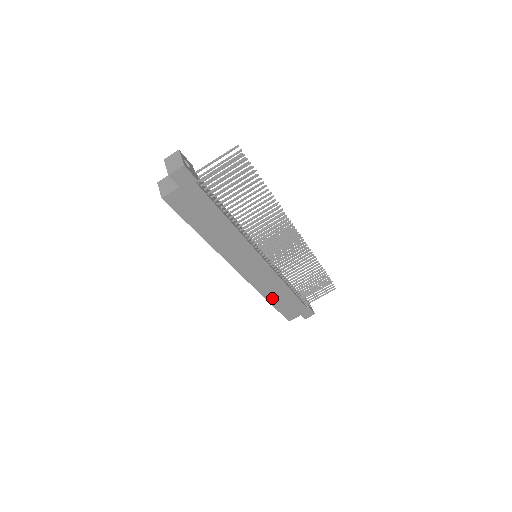
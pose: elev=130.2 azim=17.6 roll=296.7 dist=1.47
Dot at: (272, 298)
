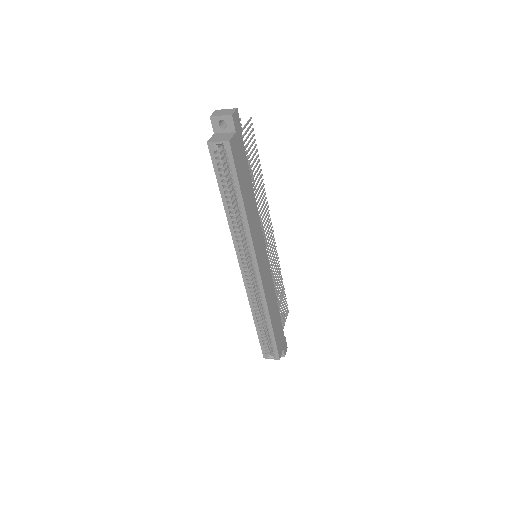
Dot at: (272, 316)
